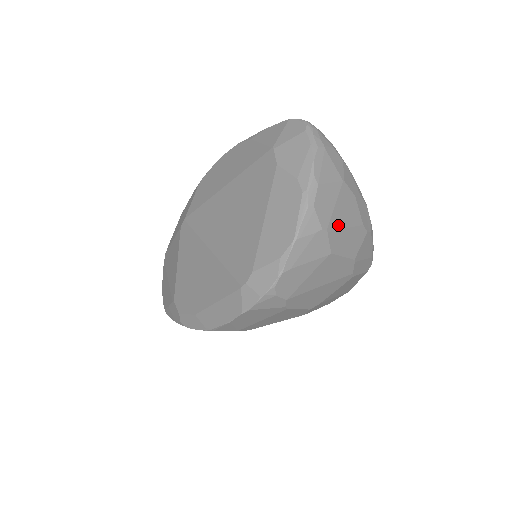
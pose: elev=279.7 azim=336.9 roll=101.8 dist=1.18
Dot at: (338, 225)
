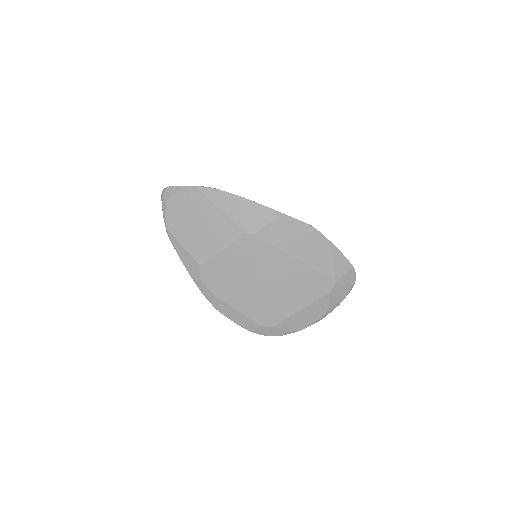
Dot at: occluded
